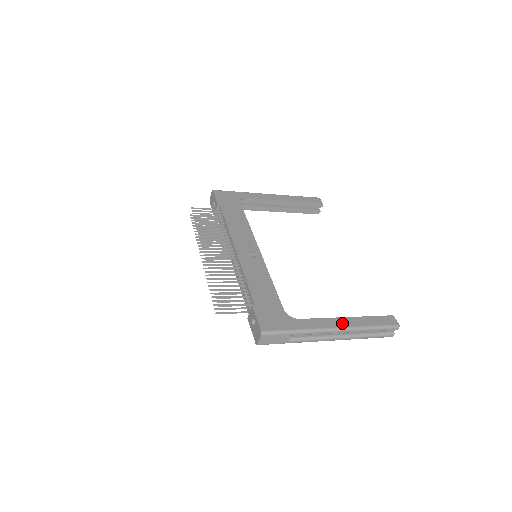
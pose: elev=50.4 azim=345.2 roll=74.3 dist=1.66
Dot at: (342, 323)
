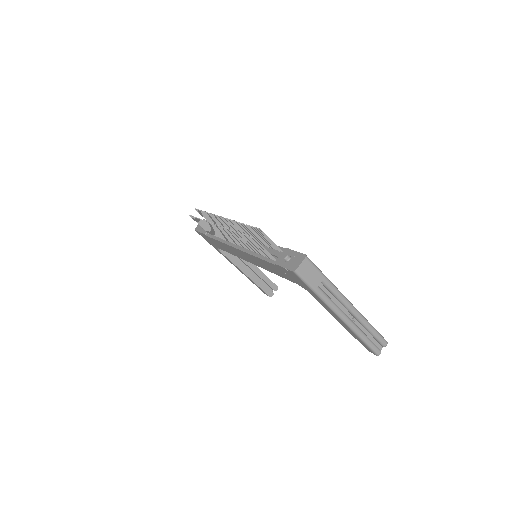
Dot at: occluded
